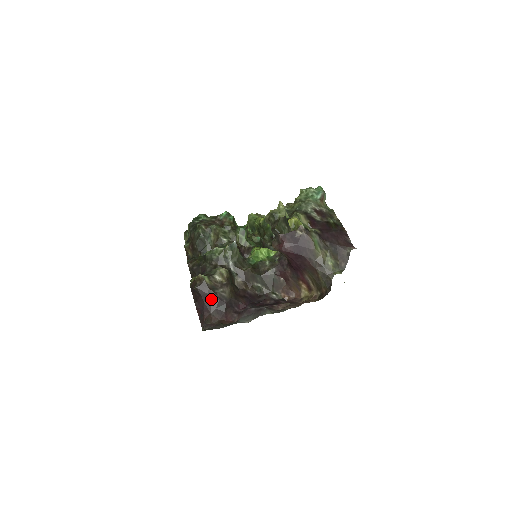
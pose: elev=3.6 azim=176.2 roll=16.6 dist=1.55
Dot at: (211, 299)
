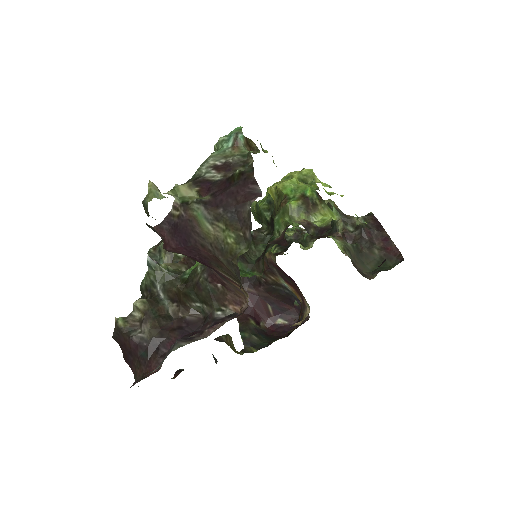
Dot at: (130, 347)
